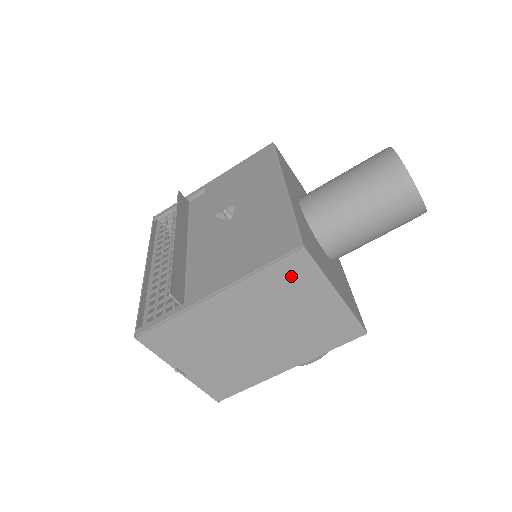
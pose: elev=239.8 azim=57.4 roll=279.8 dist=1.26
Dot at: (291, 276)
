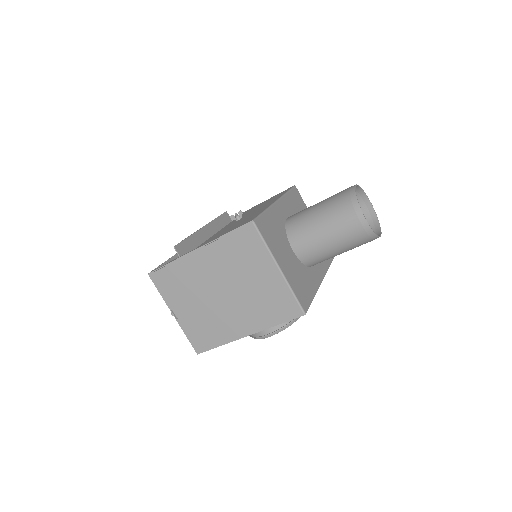
Dot at: (246, 244)
